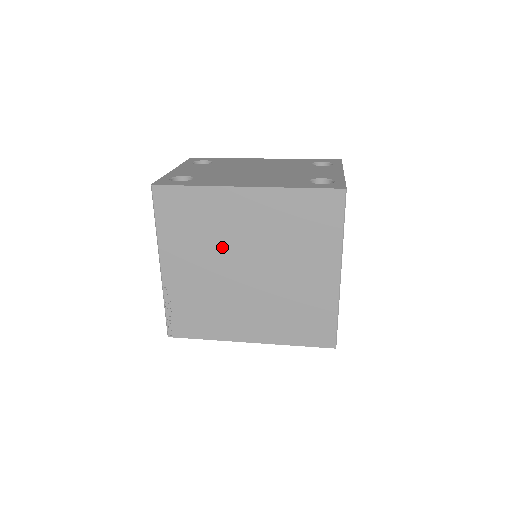
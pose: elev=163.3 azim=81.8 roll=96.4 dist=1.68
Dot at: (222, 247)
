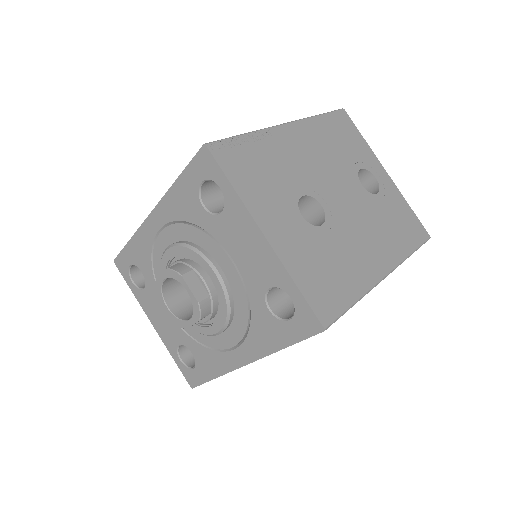
Dot at: occluded
